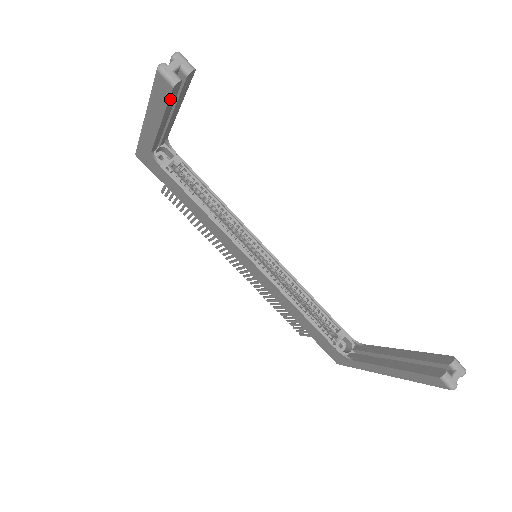
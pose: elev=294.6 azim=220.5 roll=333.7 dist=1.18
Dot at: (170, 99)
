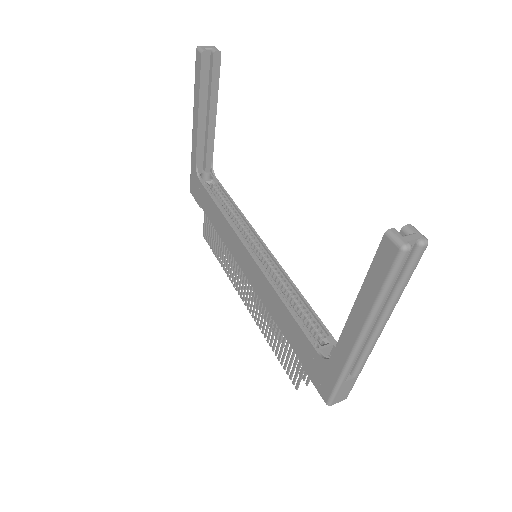
Dot at: (202, 74)
